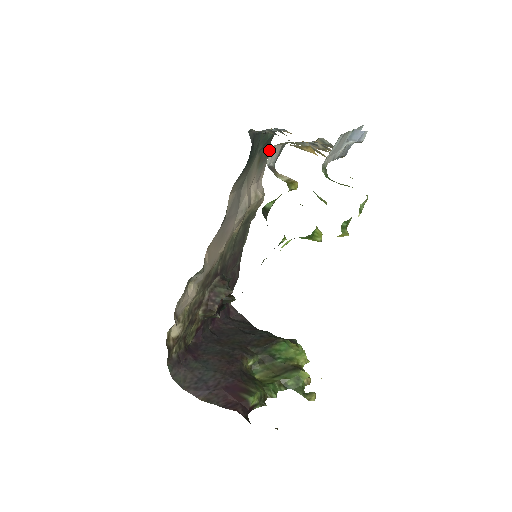
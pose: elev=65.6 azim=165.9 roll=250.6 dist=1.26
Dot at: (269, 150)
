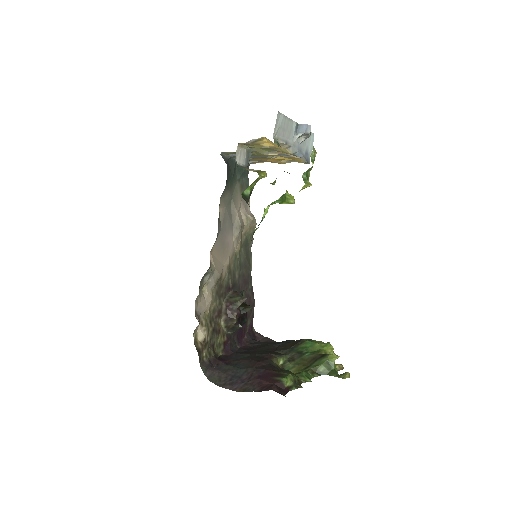
Dot at: (248, 182)
